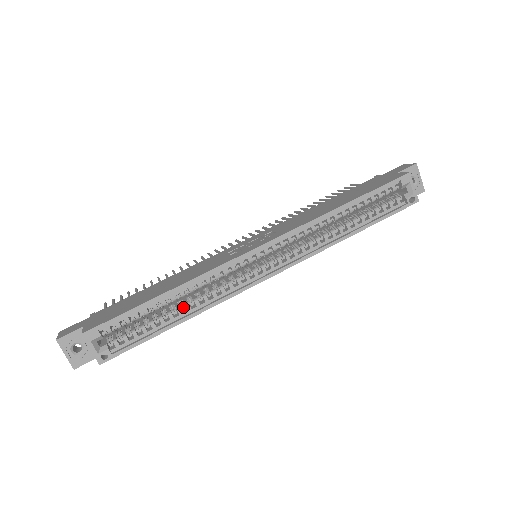
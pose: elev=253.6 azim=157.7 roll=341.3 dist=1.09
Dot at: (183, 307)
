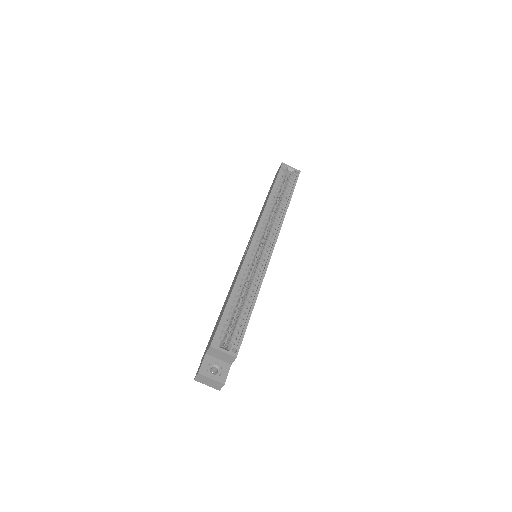
Dot at: (248, 296)
